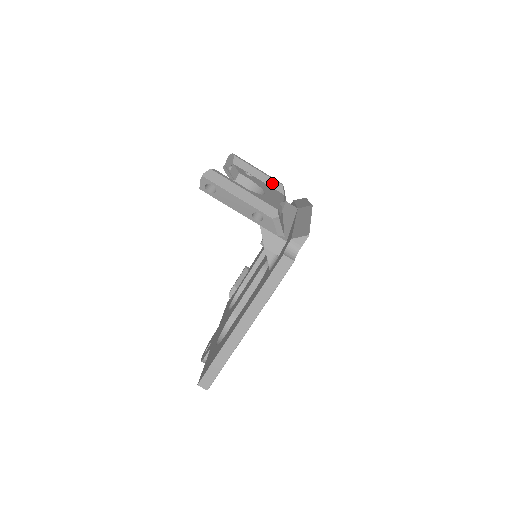
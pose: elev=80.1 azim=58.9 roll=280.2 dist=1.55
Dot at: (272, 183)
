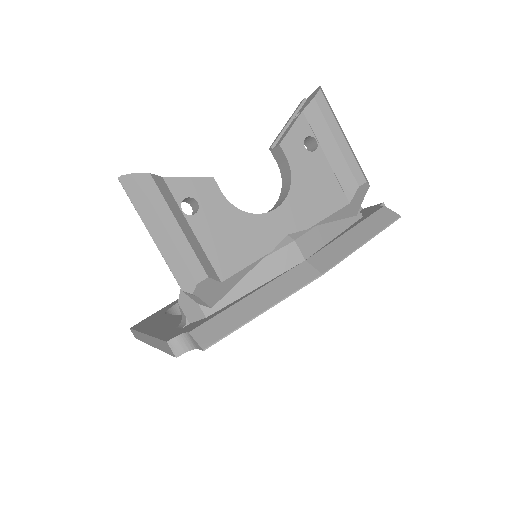
Dot at: (344, 175)
